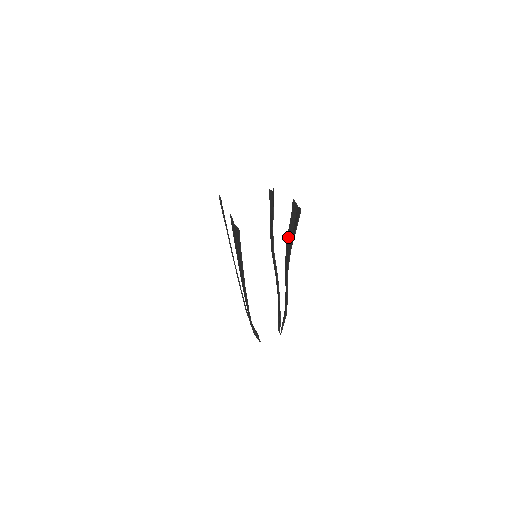
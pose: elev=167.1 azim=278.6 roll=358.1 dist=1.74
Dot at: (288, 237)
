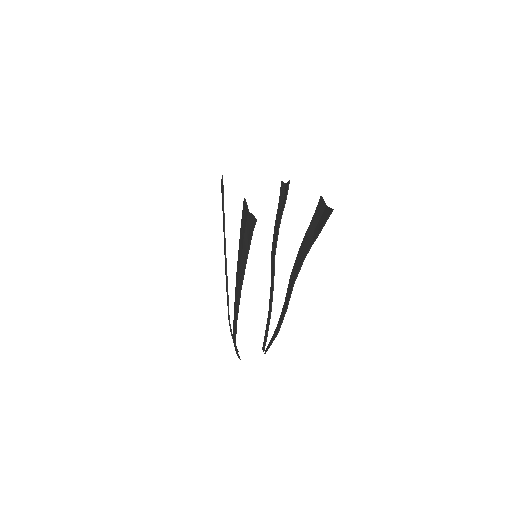
Dot at: (304, 241)
